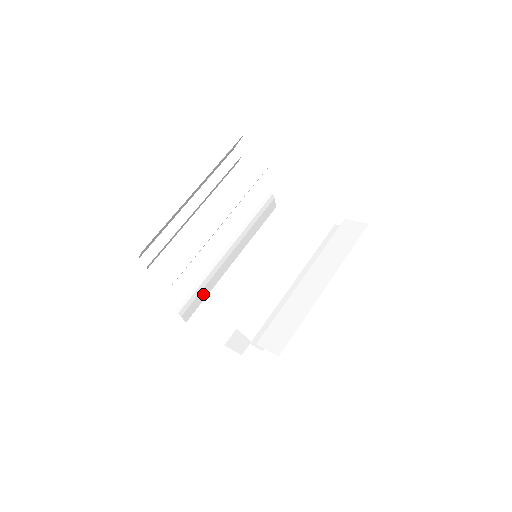
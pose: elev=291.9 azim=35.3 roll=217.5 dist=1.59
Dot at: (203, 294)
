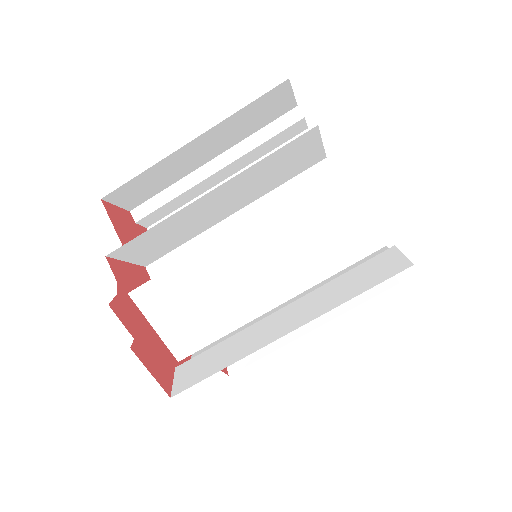
Dot at: occluded
